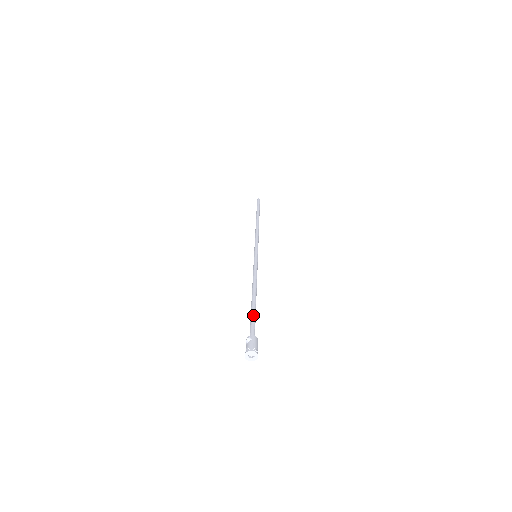
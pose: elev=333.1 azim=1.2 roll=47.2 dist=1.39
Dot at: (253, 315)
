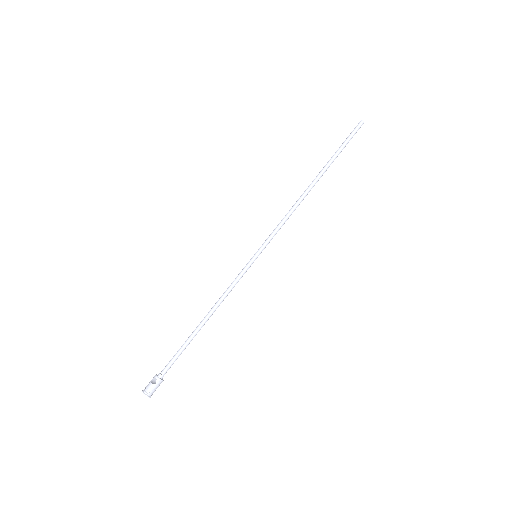
Dot at: (181, 351)
